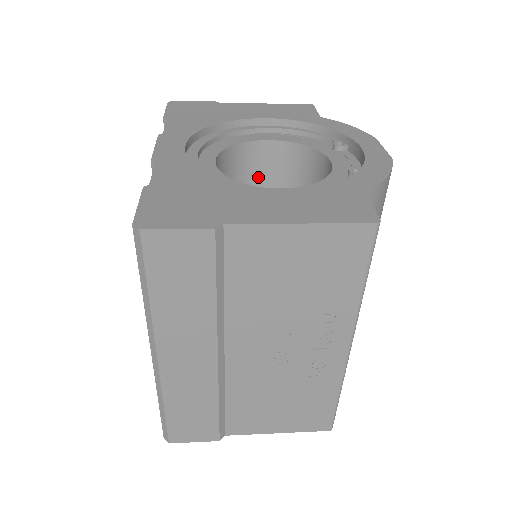
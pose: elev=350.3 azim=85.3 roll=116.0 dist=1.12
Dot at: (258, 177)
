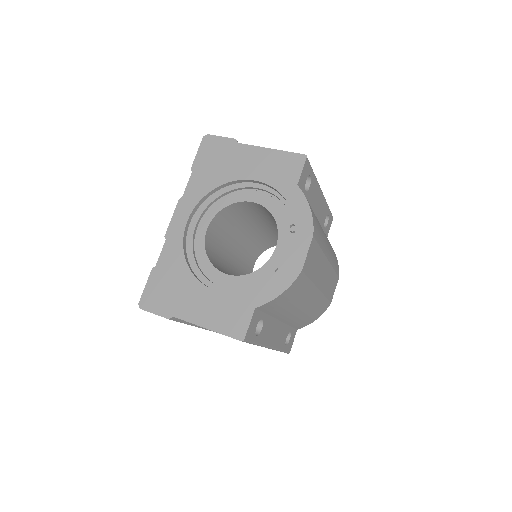
Dot at: (256, 212)
